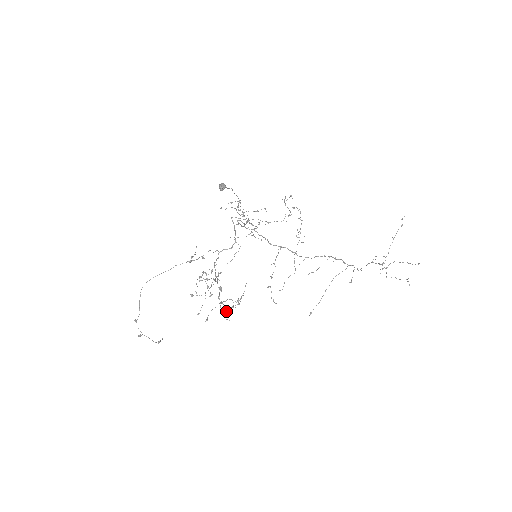
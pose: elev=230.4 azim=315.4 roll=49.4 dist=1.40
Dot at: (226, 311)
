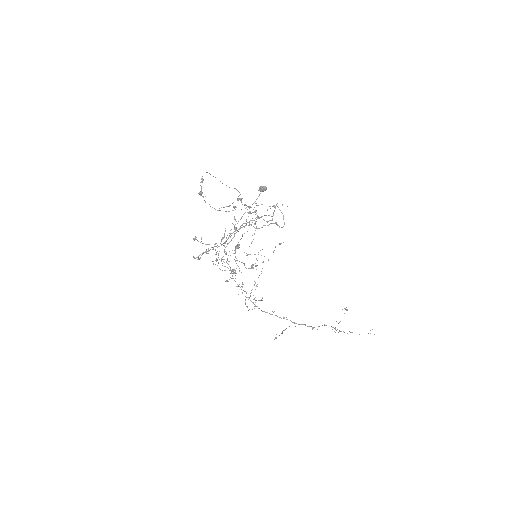
Dot at: occluded
